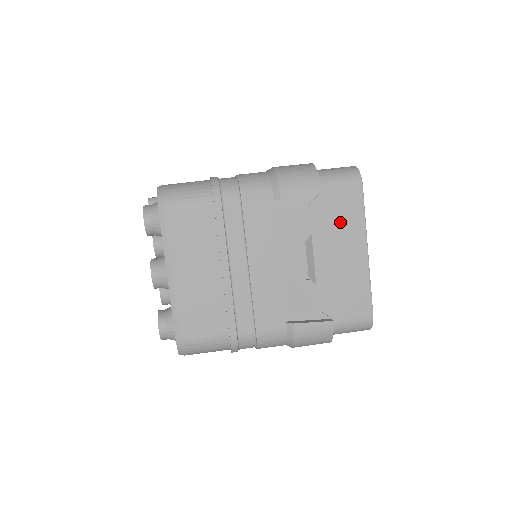
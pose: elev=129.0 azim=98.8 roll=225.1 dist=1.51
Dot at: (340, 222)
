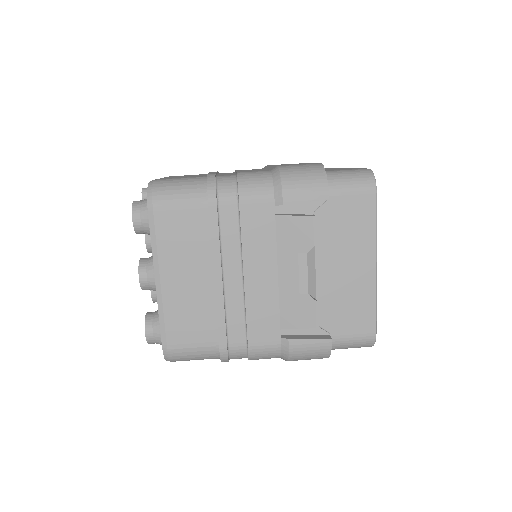
Dot at: (348, 232)
